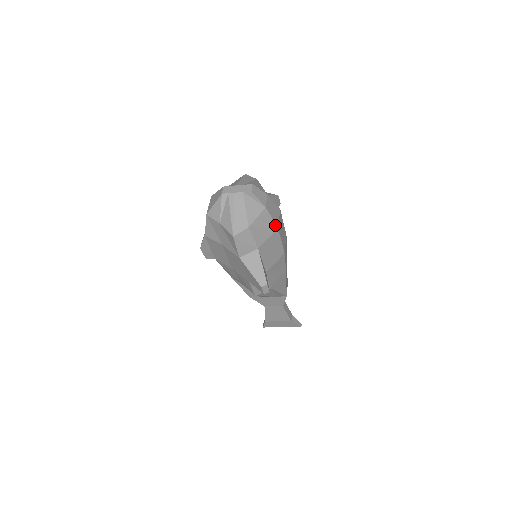
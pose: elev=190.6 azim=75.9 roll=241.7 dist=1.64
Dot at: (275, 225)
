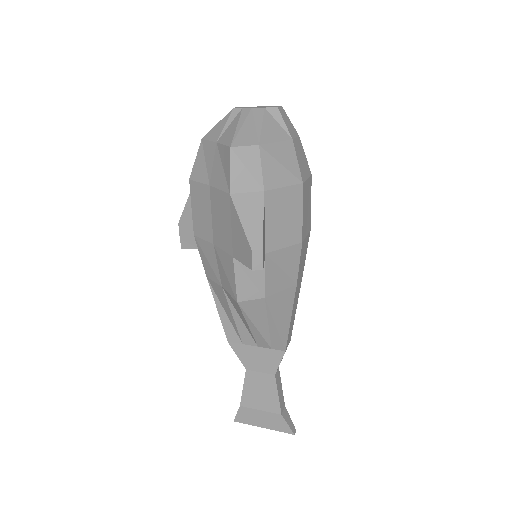
Dot at: (300, 175)
